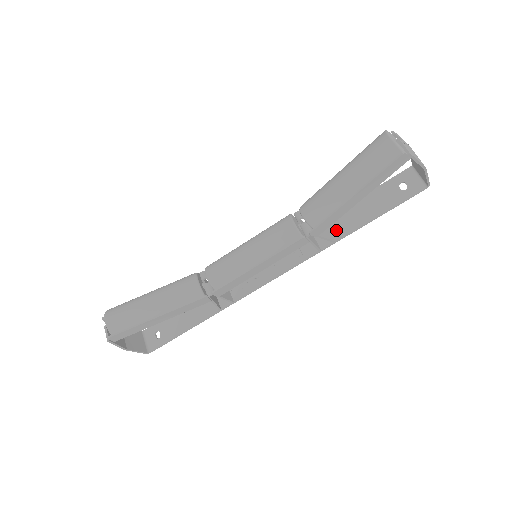
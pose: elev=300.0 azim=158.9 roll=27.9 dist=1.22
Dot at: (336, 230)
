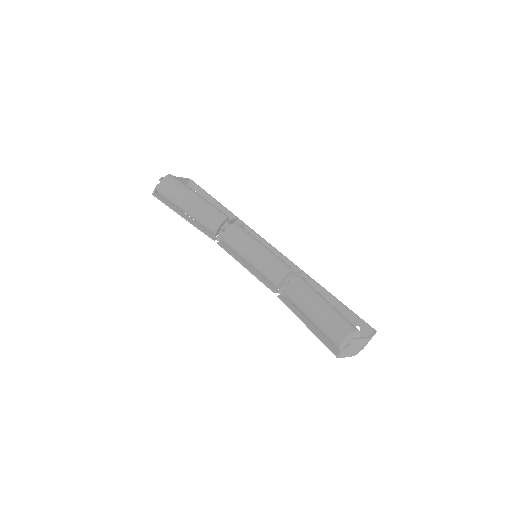
Dot at: occluded
